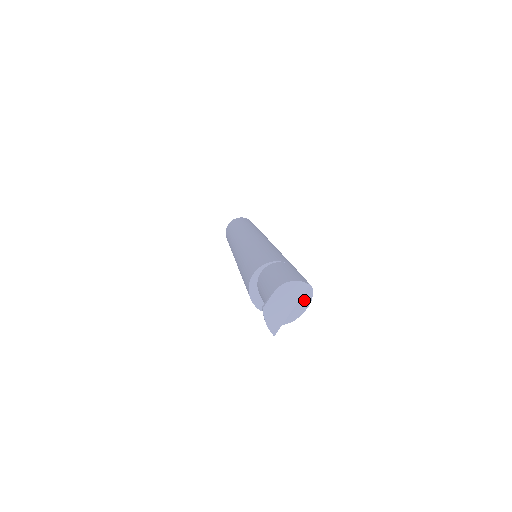
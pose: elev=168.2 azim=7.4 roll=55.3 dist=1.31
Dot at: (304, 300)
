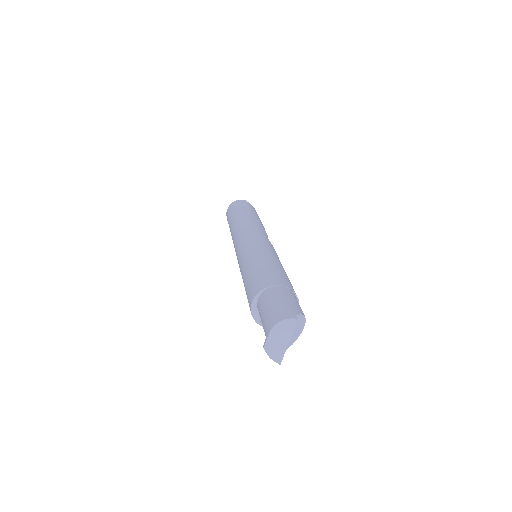
Dot at: (298, 325)
